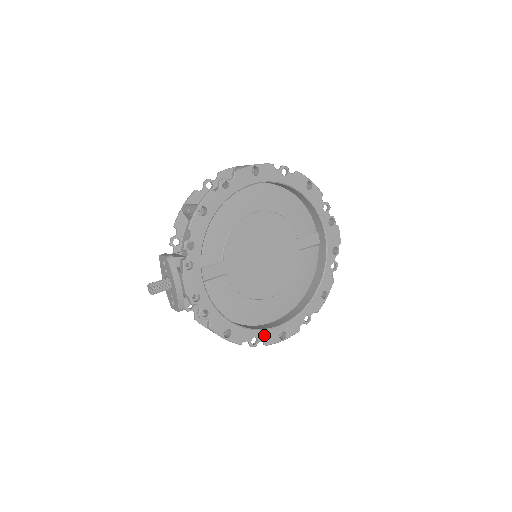
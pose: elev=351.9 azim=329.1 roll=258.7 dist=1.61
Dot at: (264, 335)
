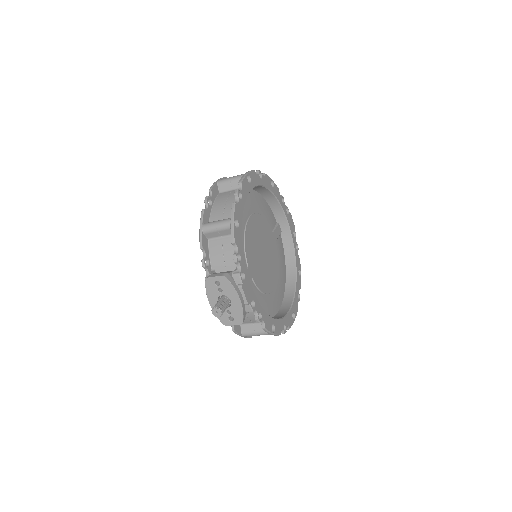
Dot at: (287, 320)
